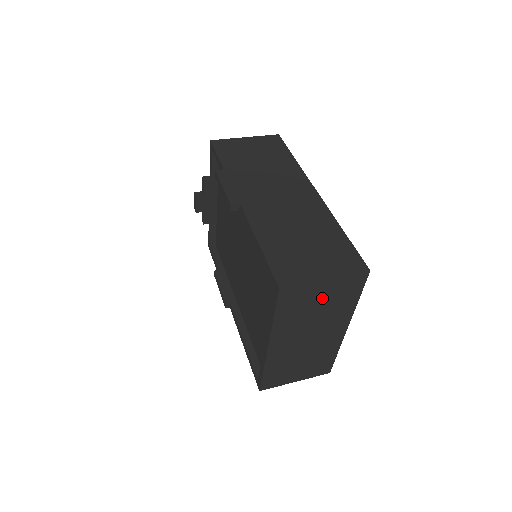
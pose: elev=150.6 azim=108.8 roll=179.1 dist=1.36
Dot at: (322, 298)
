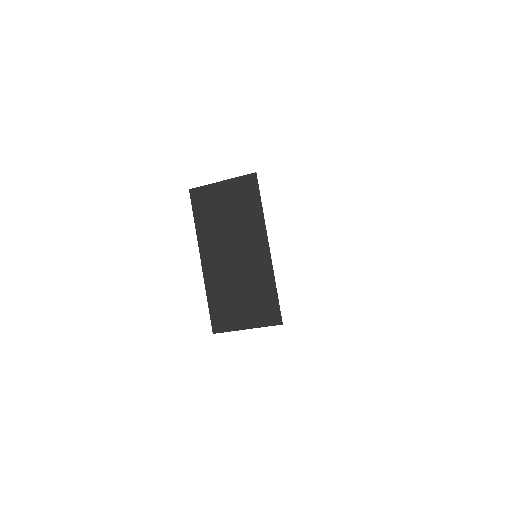
Dot at: (227, 203)
